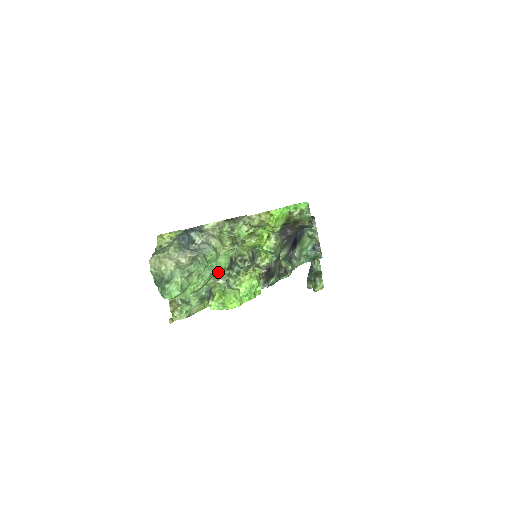
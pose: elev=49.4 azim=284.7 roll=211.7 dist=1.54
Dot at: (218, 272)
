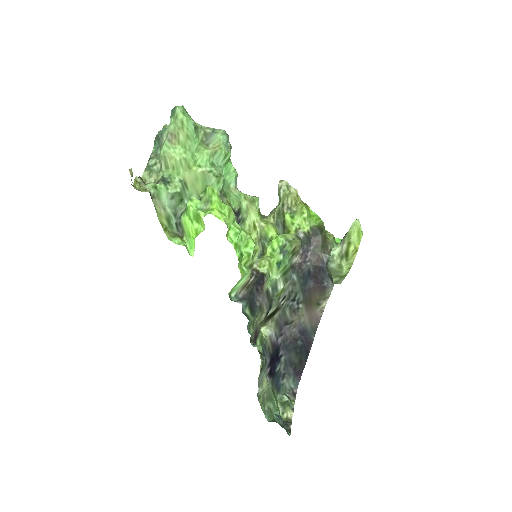
Dot at: (223, 194)
